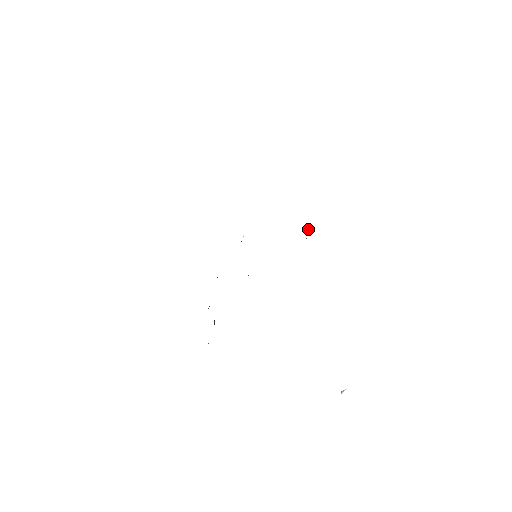
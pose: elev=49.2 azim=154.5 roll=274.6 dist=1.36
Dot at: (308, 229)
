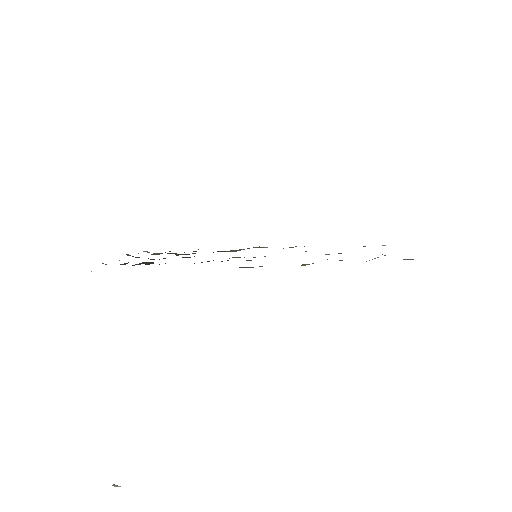
Dot at: (377, 257)
